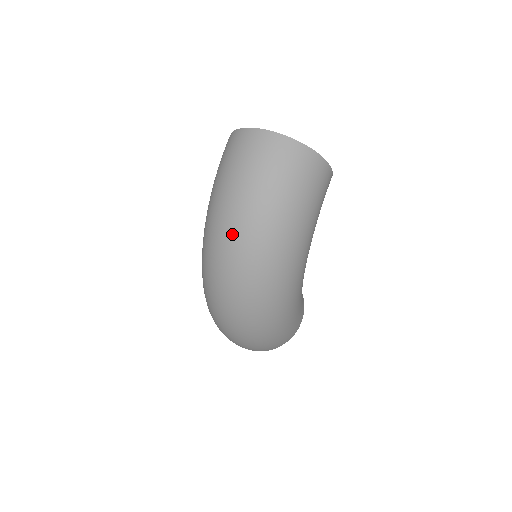
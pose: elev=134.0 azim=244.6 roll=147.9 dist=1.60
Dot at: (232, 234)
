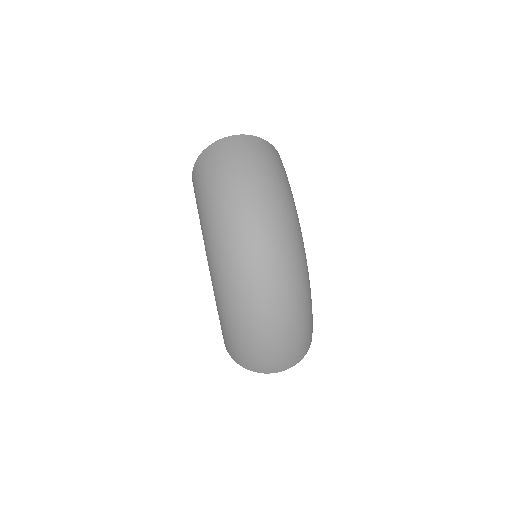
Dot at: (246, 209)
